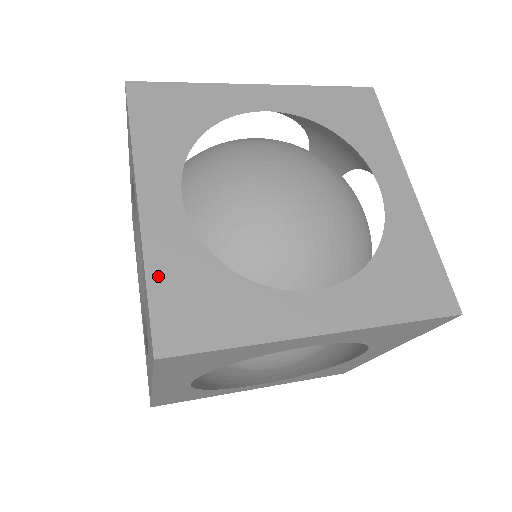
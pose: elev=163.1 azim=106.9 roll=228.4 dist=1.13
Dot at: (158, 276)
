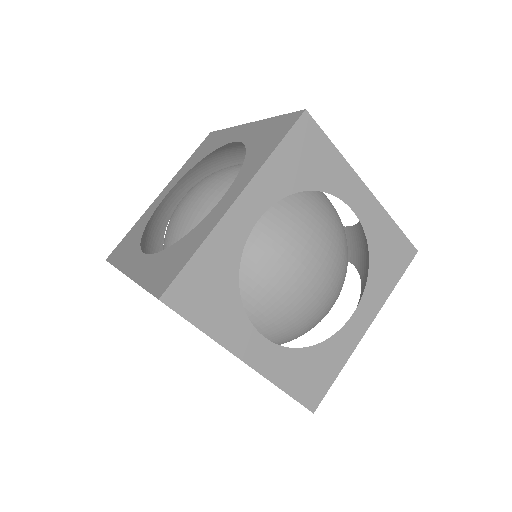
Dot at: (287, 384)
